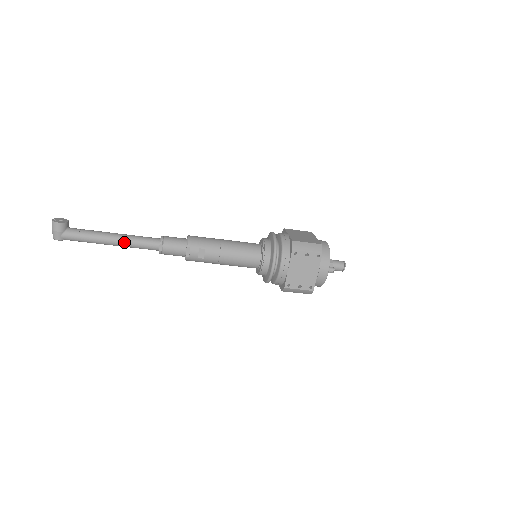
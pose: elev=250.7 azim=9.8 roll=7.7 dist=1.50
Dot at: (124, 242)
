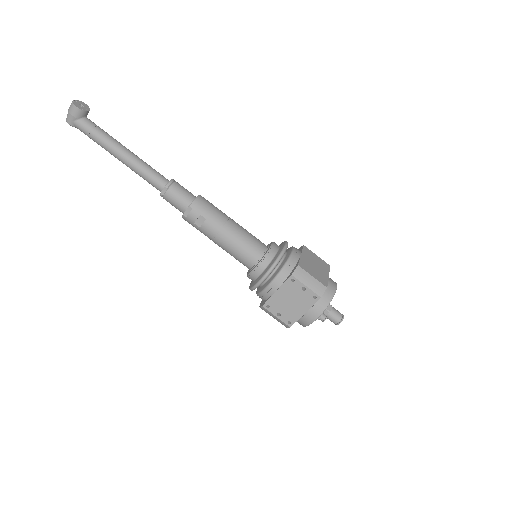
Dot at: (131, 164)
